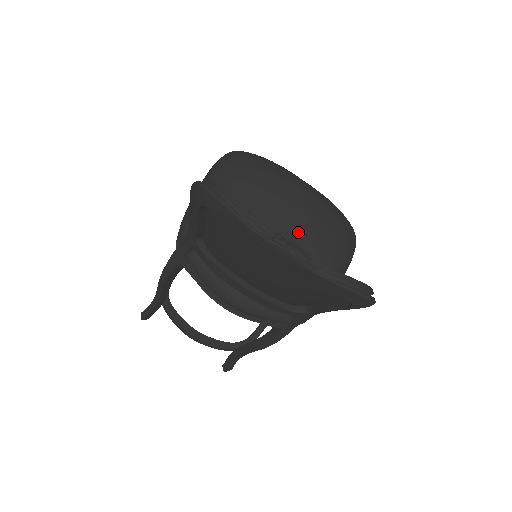
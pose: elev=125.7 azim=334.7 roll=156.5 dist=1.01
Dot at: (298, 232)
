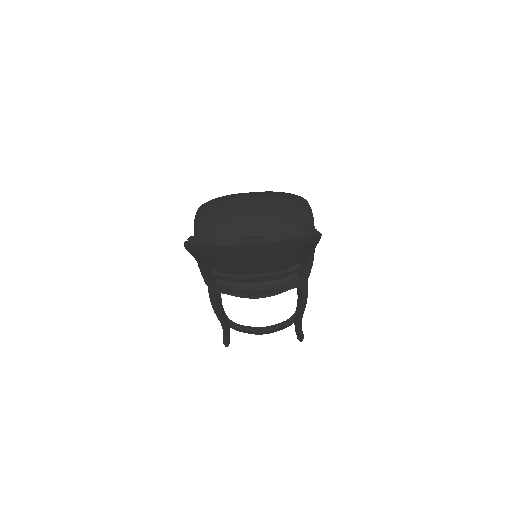
Dot at: (266, 225)
